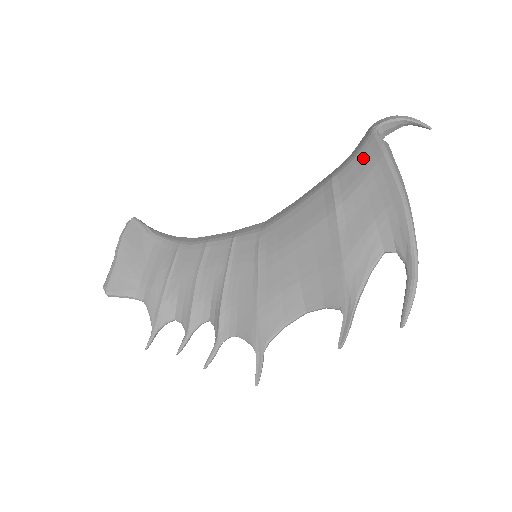
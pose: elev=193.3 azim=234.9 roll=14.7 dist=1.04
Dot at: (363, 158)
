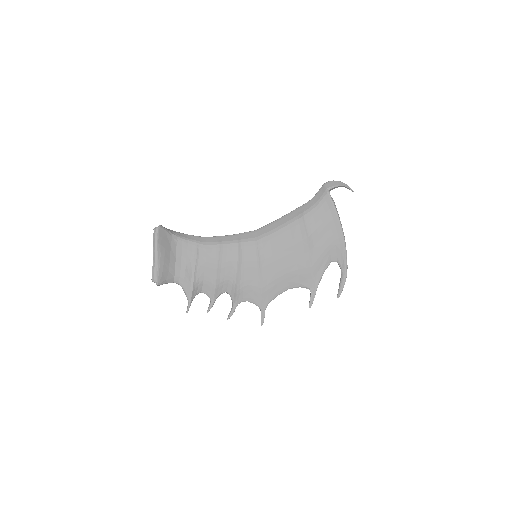
Dot at: (322, 208)
